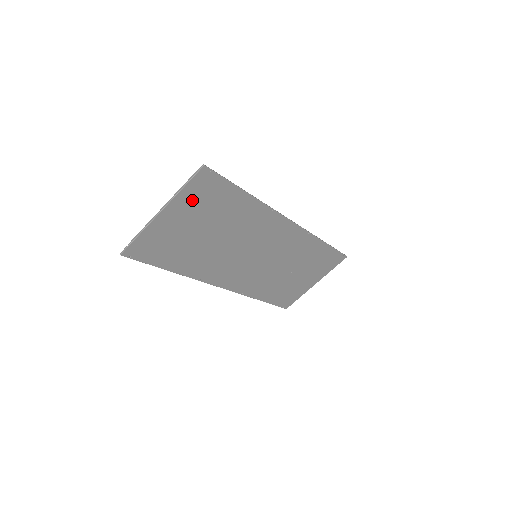
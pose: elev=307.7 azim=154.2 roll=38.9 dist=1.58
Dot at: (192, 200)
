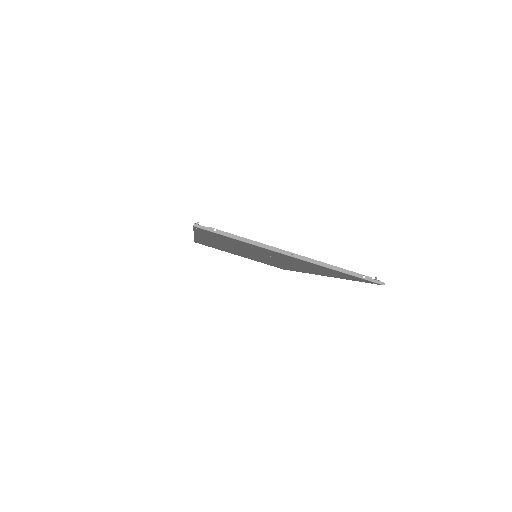
Dot at: occluded
